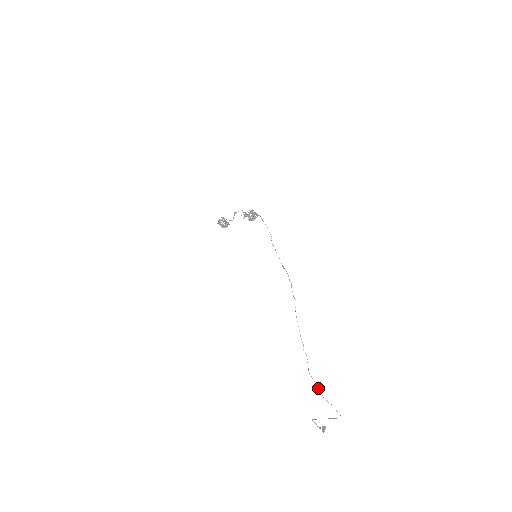
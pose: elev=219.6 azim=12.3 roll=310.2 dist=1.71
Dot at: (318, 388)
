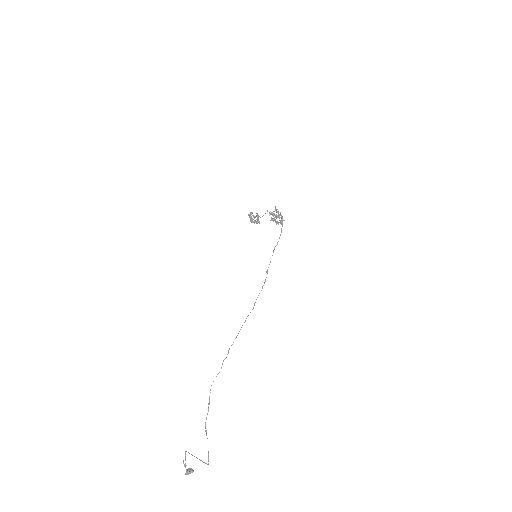
Dot at: (208, 410)
